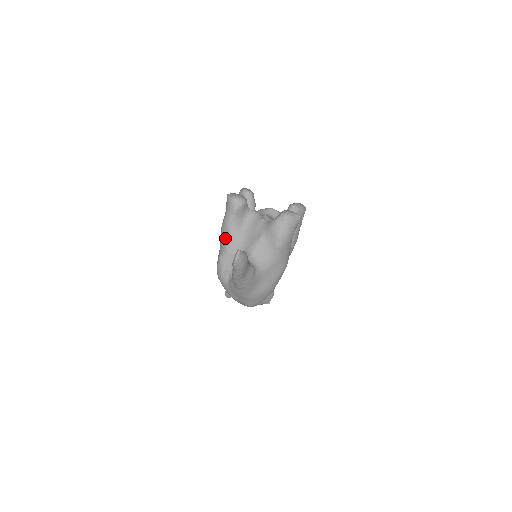
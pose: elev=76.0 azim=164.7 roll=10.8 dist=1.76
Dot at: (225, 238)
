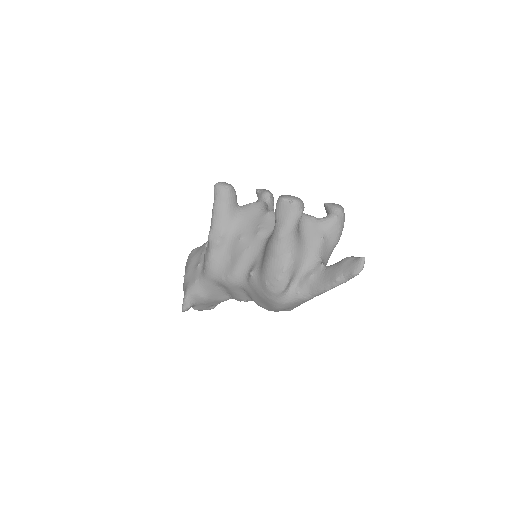
Dot at: (288, 247)
